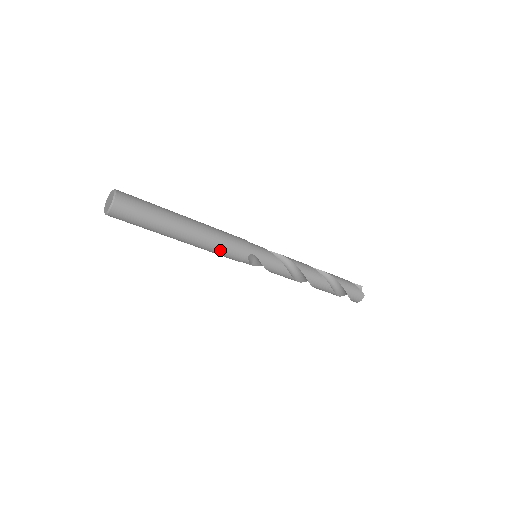
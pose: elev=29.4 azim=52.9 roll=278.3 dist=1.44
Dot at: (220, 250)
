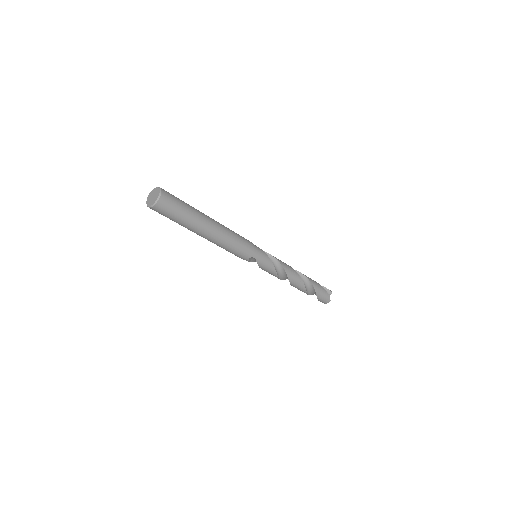
Dot at: (229, 250)
